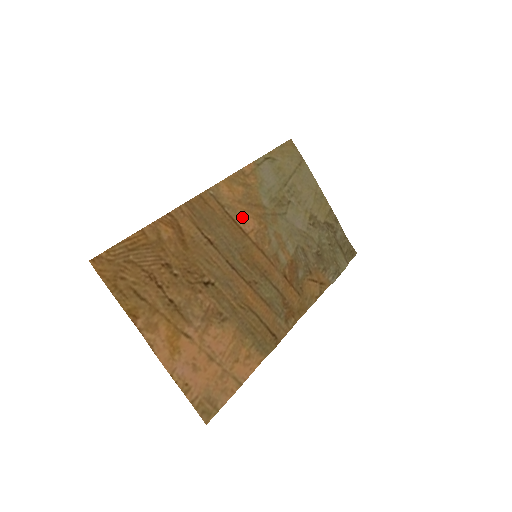
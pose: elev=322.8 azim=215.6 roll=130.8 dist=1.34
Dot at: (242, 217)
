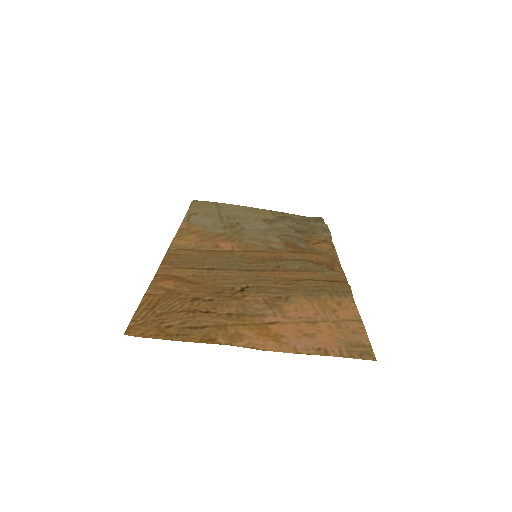
Dot at: (215, 246)
